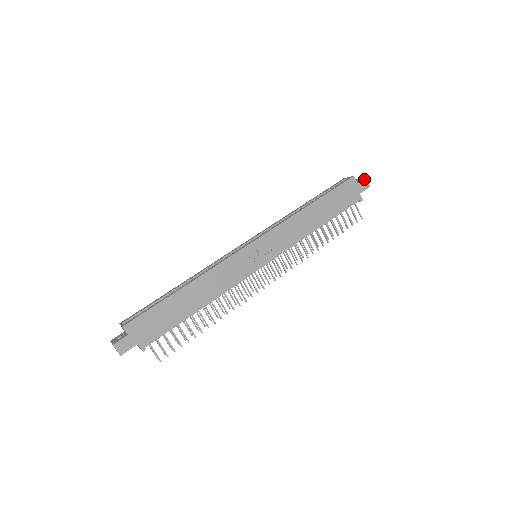
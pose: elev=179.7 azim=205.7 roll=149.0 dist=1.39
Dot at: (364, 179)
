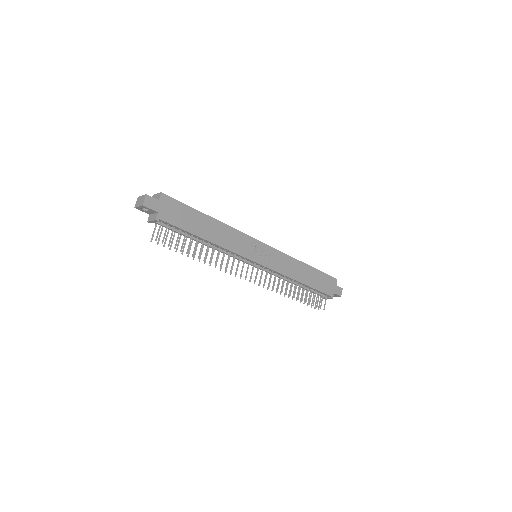
Dot at: (341, 288)
